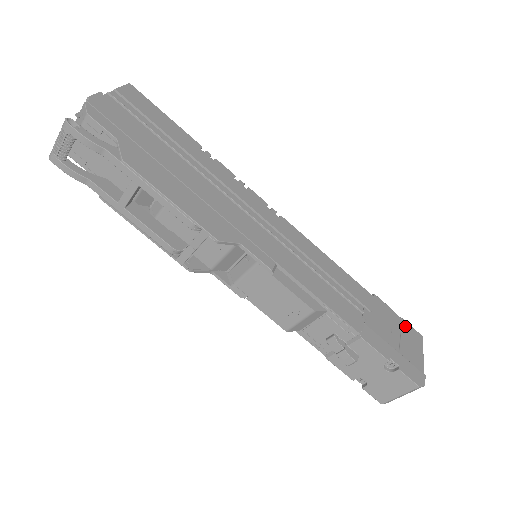
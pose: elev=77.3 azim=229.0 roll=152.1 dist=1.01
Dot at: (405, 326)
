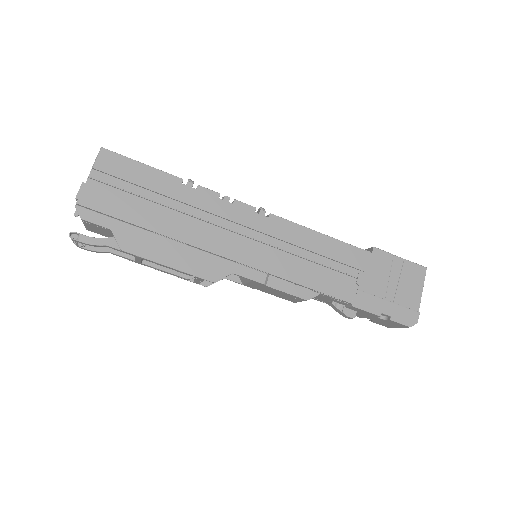
Dot at: (406, 267)
